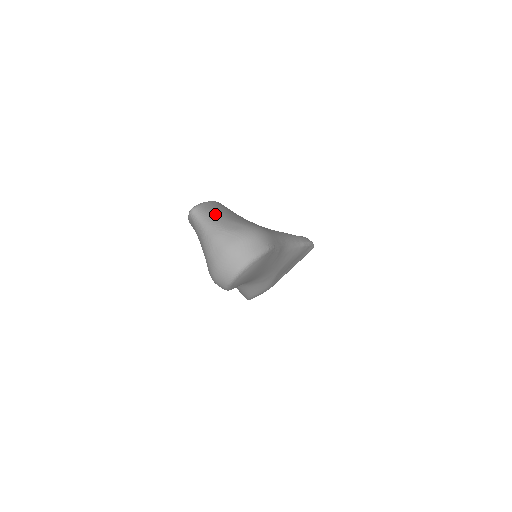
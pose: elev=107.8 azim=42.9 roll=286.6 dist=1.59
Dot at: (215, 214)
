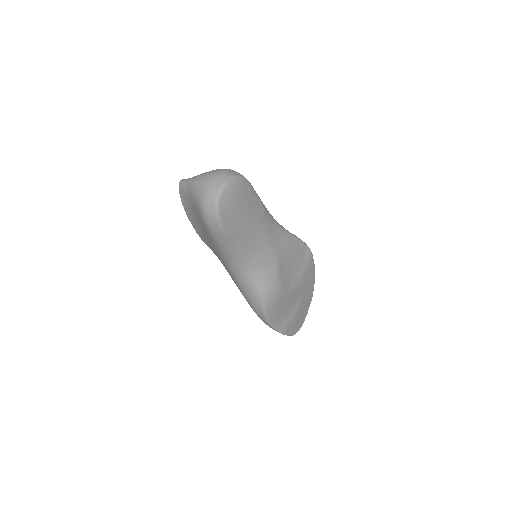
Dot at: occluded
